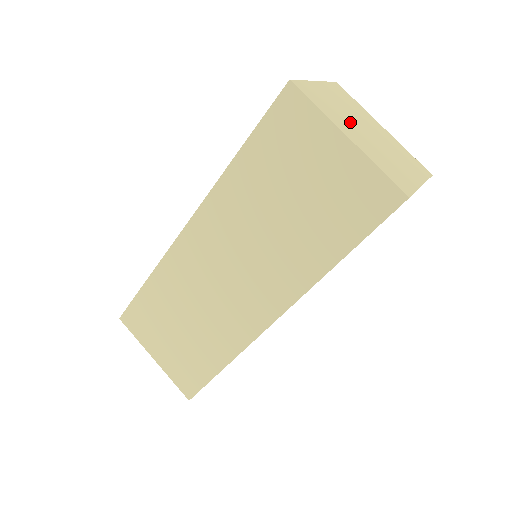
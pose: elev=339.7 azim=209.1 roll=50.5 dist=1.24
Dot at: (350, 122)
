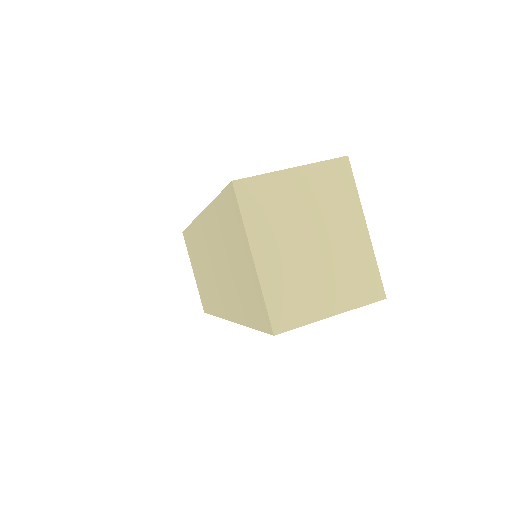
Dot at: (289, 231)
